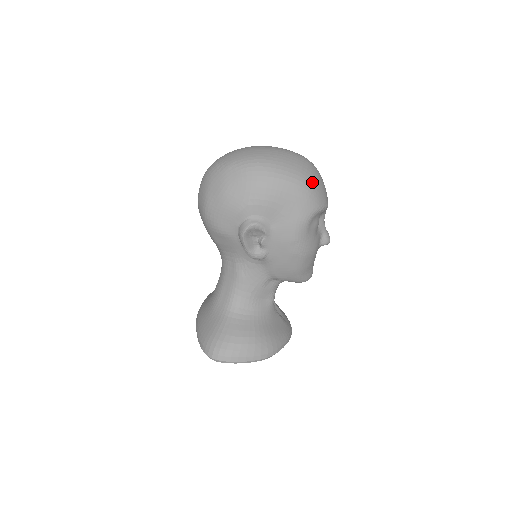
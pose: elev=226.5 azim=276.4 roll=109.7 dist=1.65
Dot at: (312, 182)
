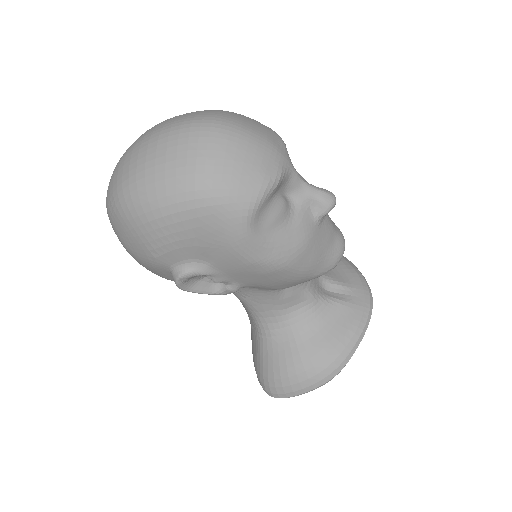
Dot at: (213, 175)
